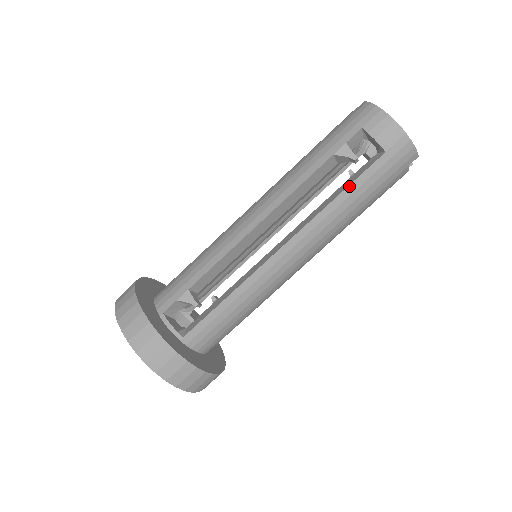
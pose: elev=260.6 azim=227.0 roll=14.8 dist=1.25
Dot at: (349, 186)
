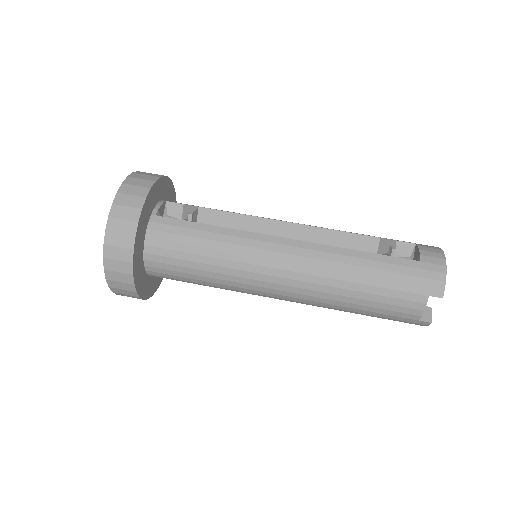
Dot at: (373, 254)
